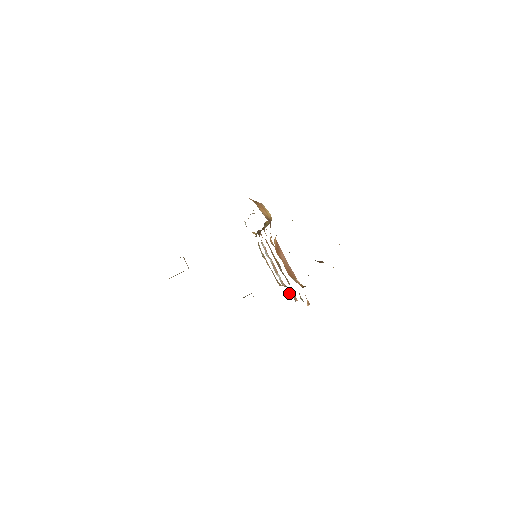
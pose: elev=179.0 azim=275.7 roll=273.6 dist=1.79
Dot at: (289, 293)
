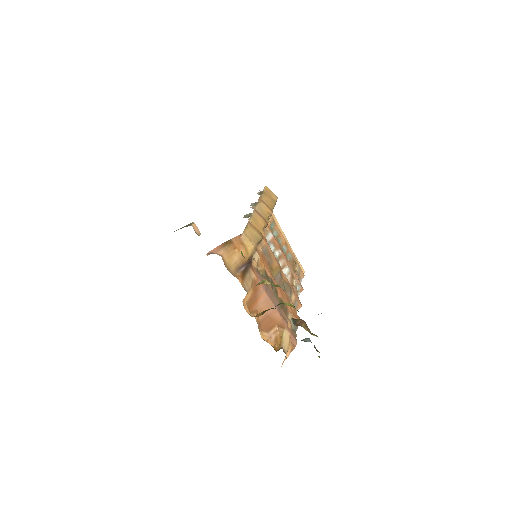
Dot at: (299, 286)
